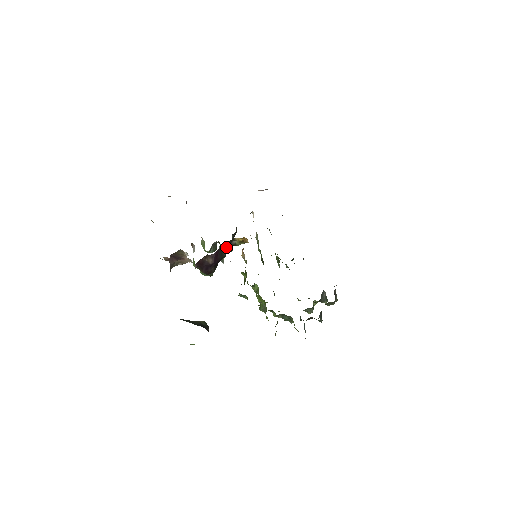
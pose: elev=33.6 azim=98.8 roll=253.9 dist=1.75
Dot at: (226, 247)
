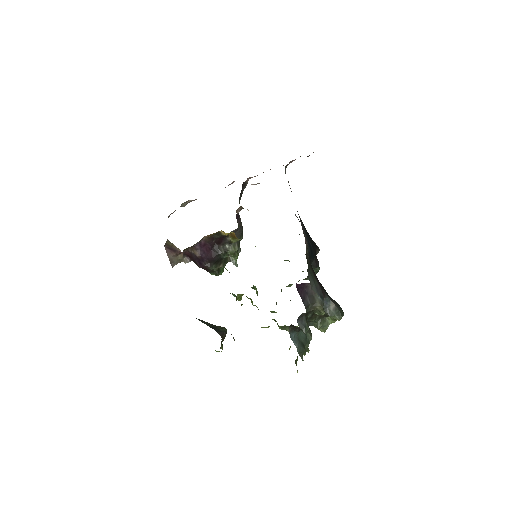
Dot at: (225, 245)
